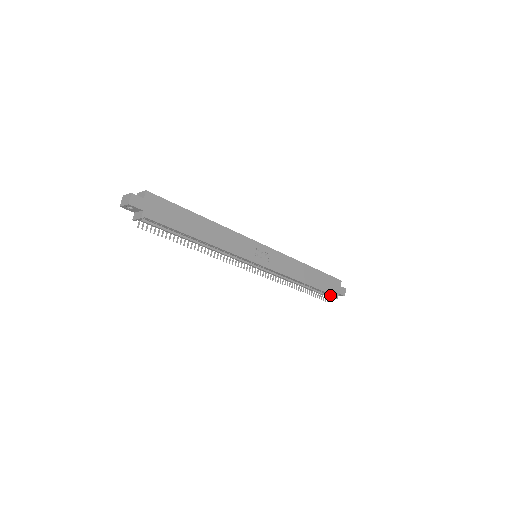
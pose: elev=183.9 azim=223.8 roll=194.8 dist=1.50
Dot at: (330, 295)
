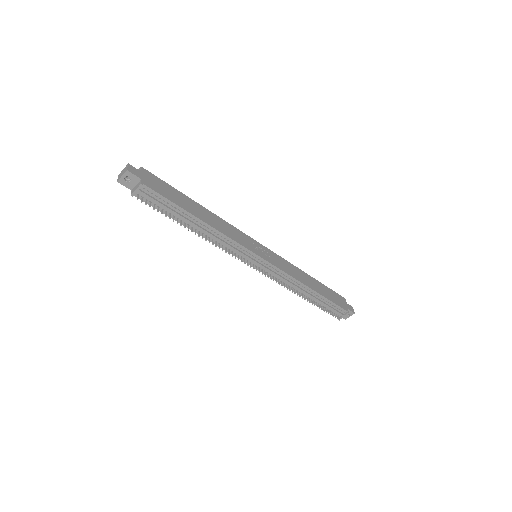
Dot at: (340, 311)
